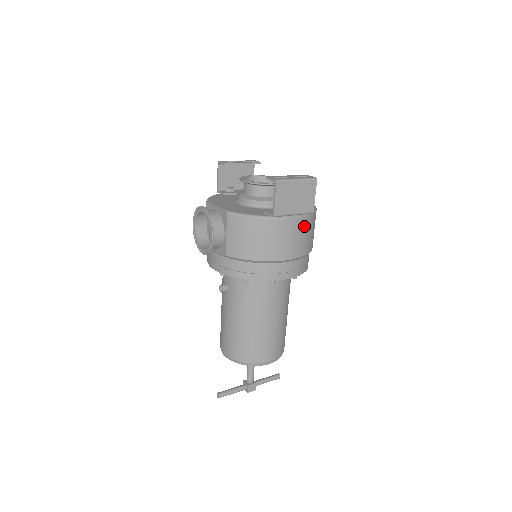
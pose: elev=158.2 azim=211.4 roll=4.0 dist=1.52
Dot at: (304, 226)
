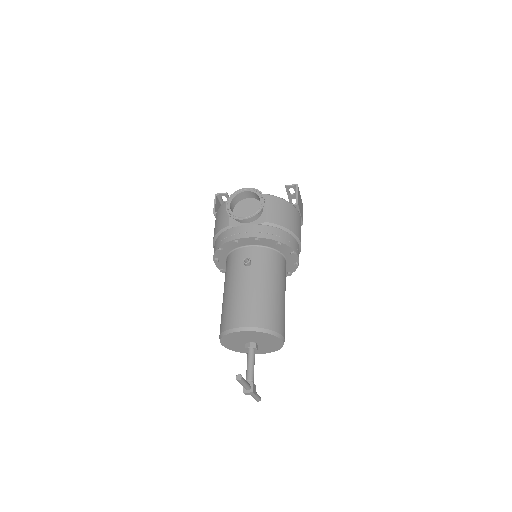
Dot at: occluded
